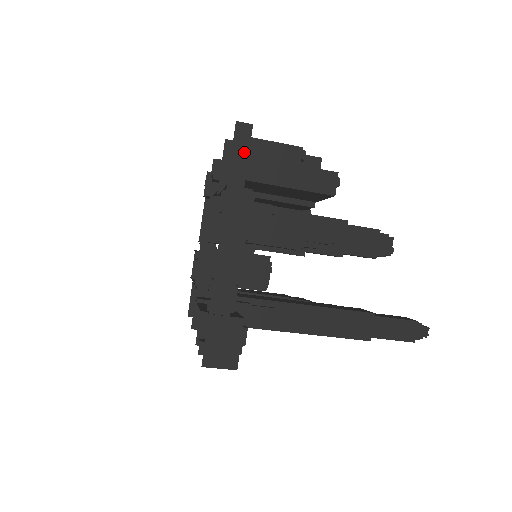
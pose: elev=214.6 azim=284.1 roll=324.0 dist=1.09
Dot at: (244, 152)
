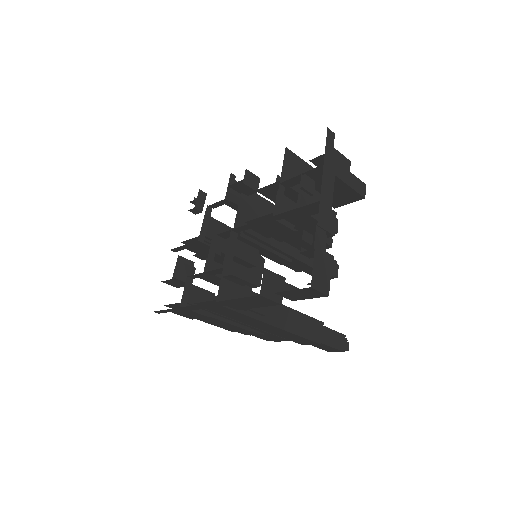
Dot at: (331, 148)
